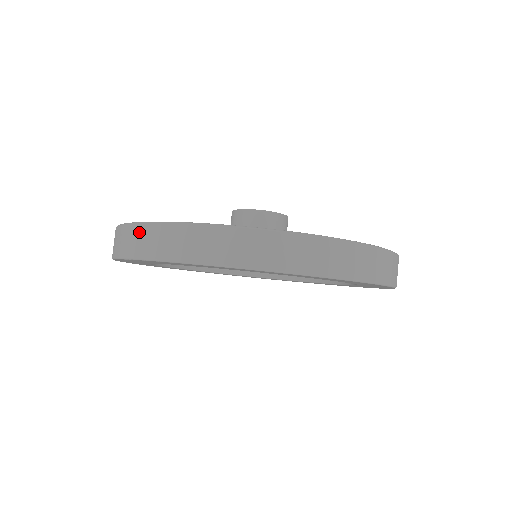
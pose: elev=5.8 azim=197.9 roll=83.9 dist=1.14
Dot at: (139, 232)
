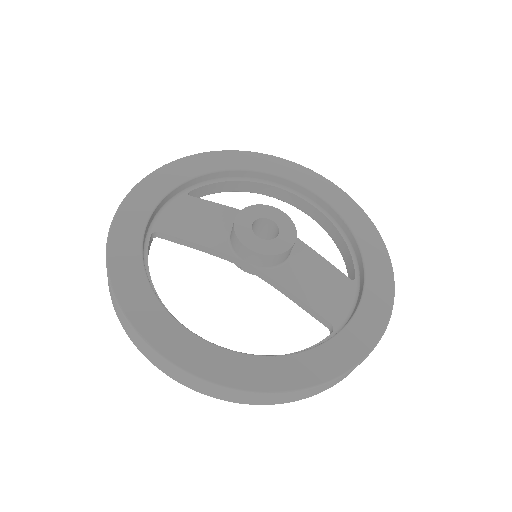
Dot at: (128, 327)
